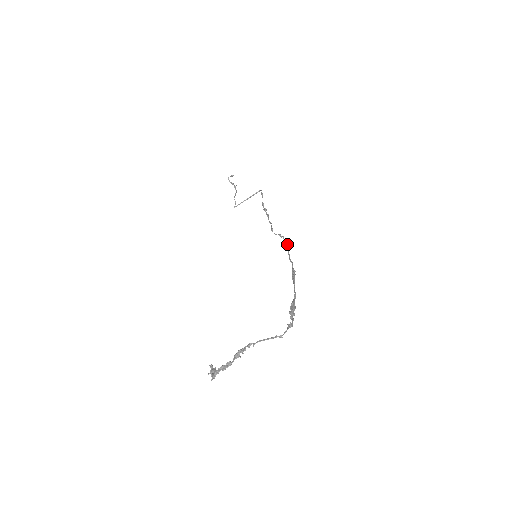
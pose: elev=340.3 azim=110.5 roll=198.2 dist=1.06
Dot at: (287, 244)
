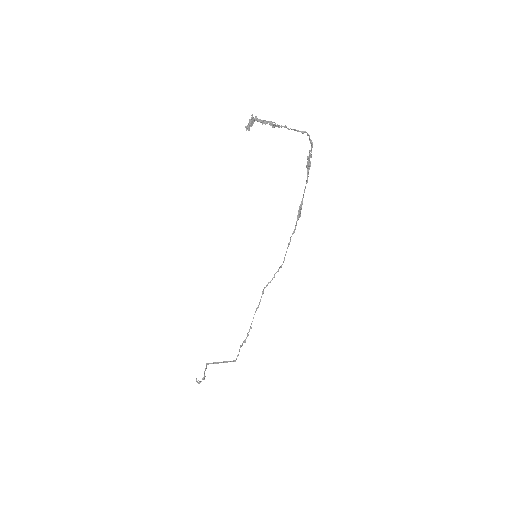
Dot at: occluded
